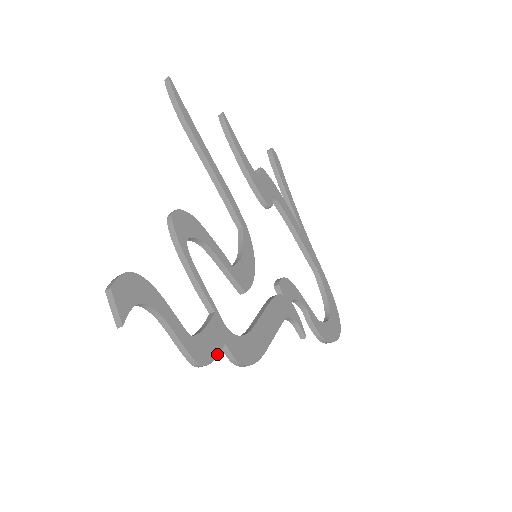
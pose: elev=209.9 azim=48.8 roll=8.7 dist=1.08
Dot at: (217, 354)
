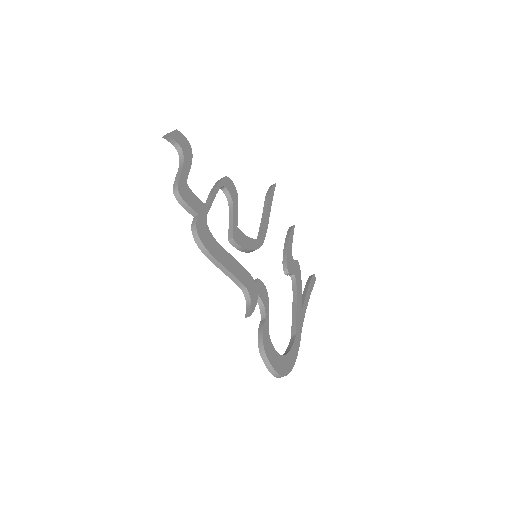
Dot at: (190, 206)
